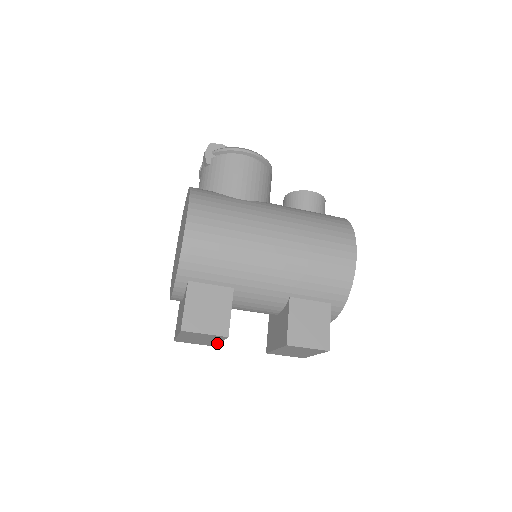
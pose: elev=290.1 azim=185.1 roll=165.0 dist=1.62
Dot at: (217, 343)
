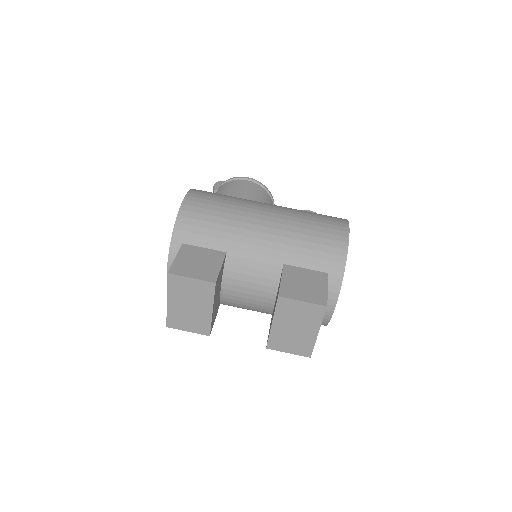
Dot at: (209, 319)
